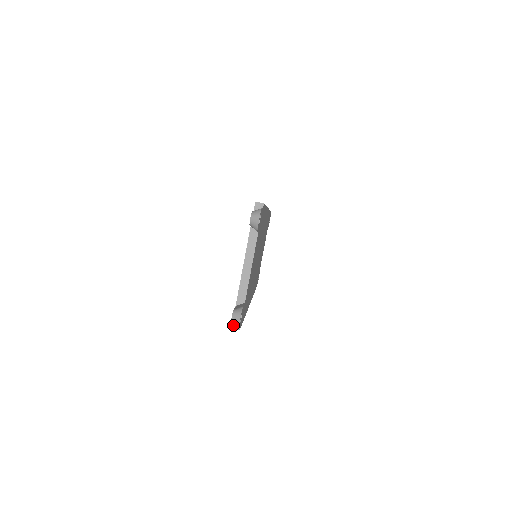
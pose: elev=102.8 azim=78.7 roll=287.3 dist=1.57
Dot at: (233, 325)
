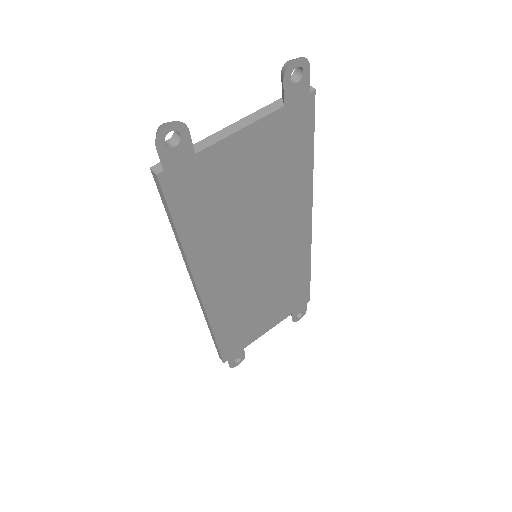
Dot at: (156, 166)
